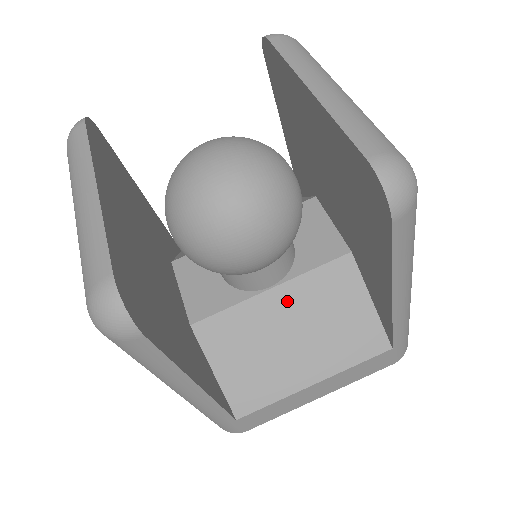
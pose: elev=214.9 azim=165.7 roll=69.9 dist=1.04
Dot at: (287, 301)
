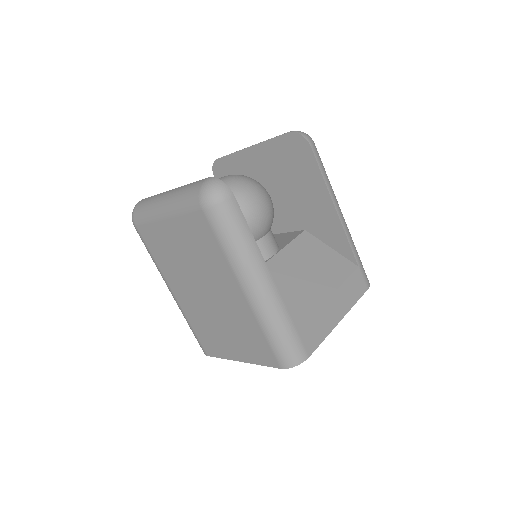
Dot at: (287, 259)
